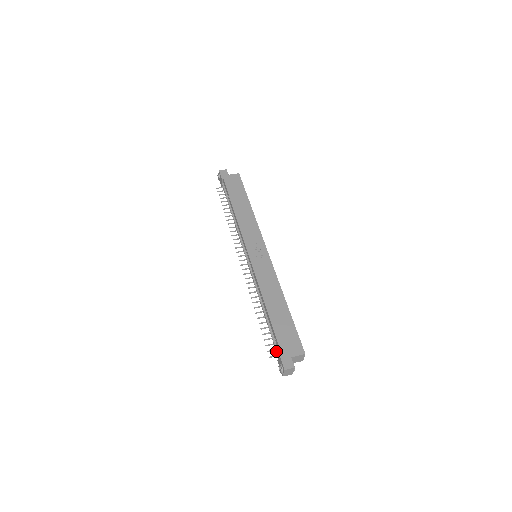
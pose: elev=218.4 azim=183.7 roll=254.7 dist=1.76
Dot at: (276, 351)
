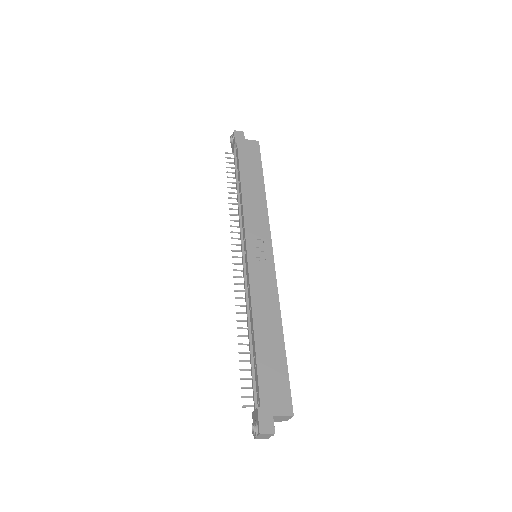
Dot at: (254, 400)
